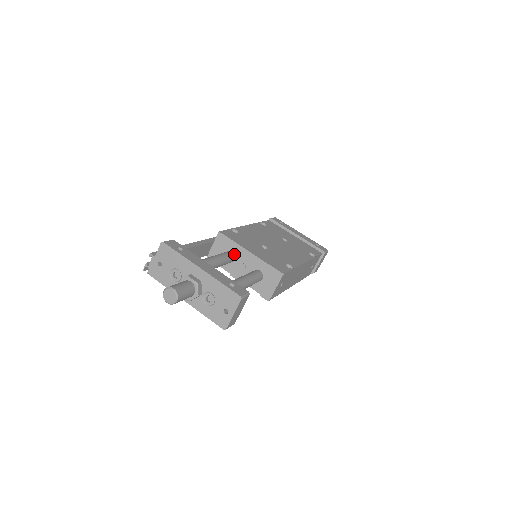
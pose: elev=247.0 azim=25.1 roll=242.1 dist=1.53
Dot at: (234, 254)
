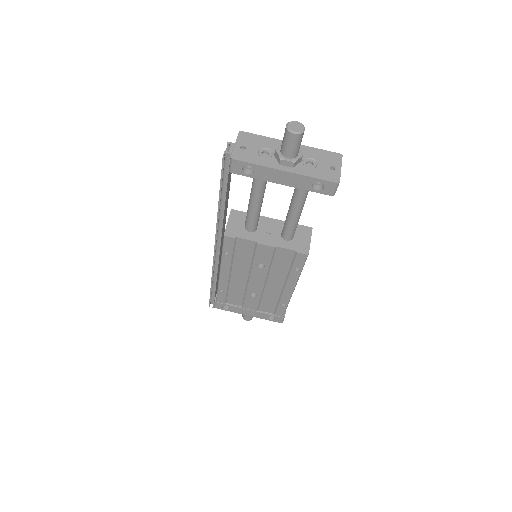
Dot at: occluded
